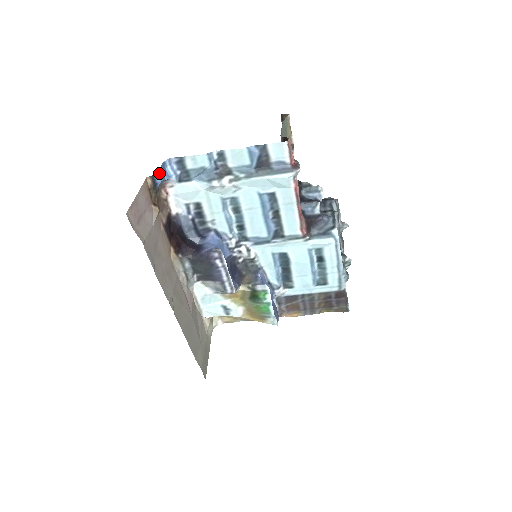
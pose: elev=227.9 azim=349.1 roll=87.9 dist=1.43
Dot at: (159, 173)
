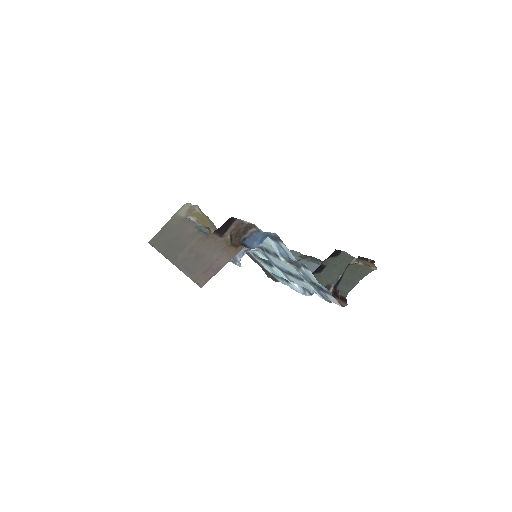
Dot at: (256, 246)
